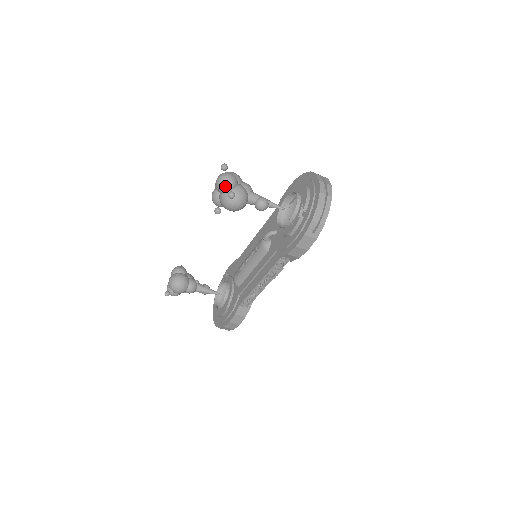
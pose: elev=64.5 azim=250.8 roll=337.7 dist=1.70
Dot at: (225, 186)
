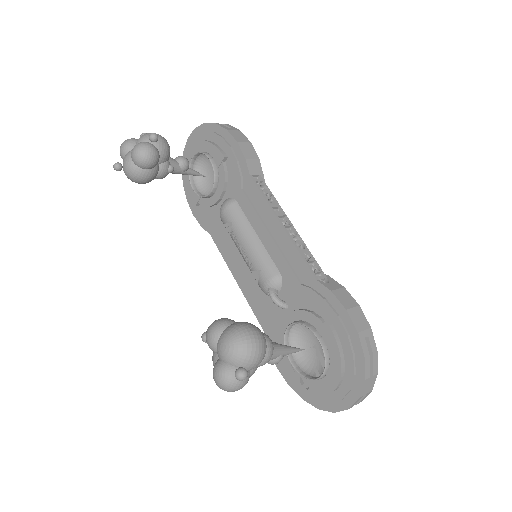
Dot at: occluded
